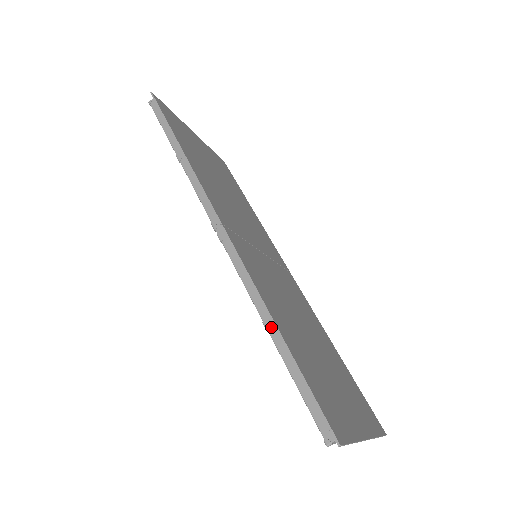
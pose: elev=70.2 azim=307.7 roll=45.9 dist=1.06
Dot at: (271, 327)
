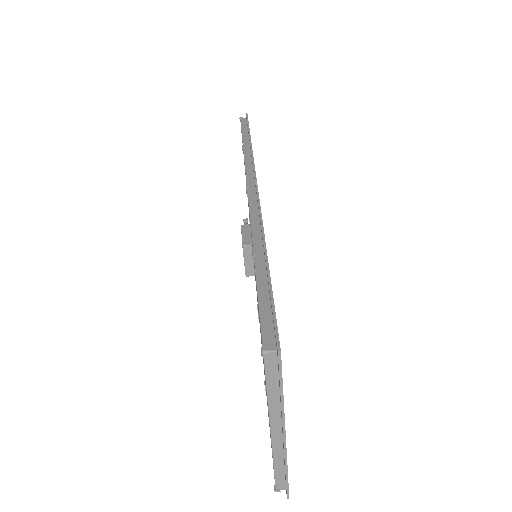
Dot at: (259, 254)
